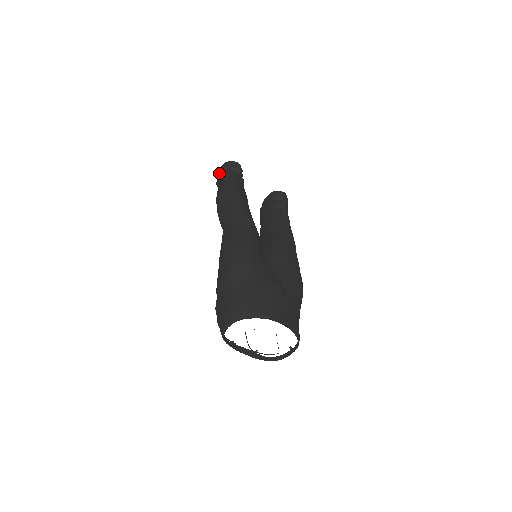
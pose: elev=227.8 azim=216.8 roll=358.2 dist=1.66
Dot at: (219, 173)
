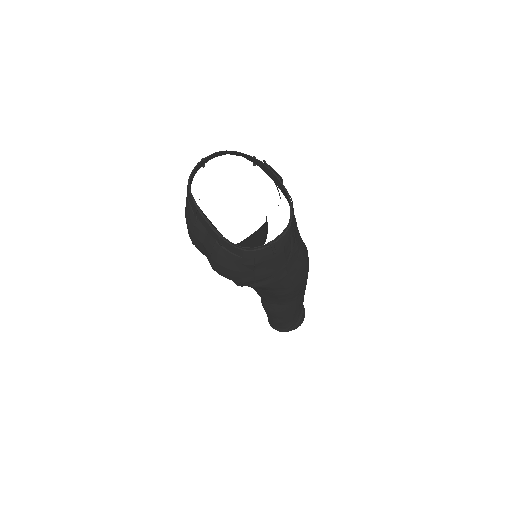
Dot at: occluded
